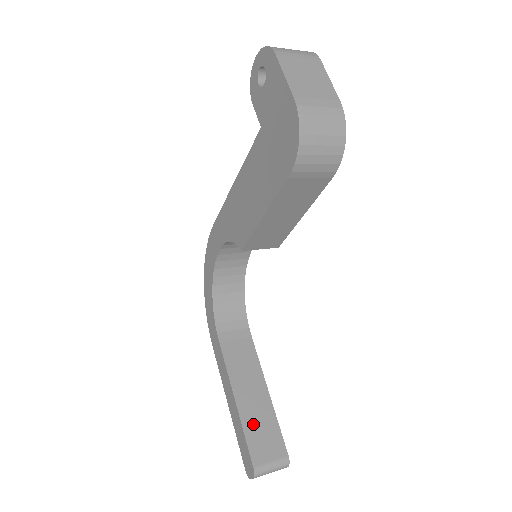
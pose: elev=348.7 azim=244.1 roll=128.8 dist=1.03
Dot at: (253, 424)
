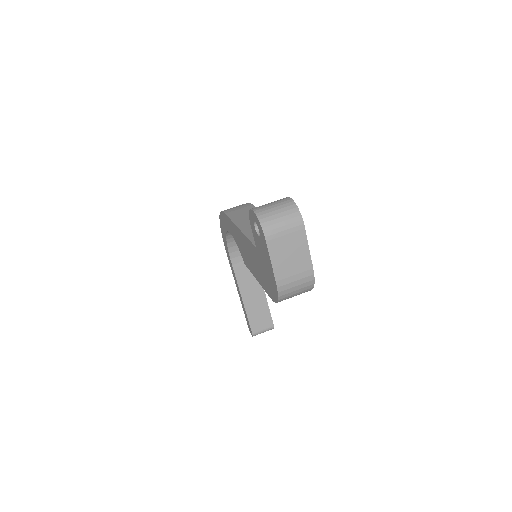
Dot at: (253, 312)
